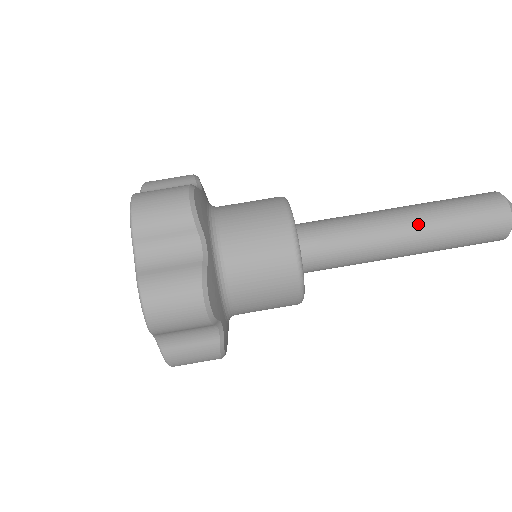
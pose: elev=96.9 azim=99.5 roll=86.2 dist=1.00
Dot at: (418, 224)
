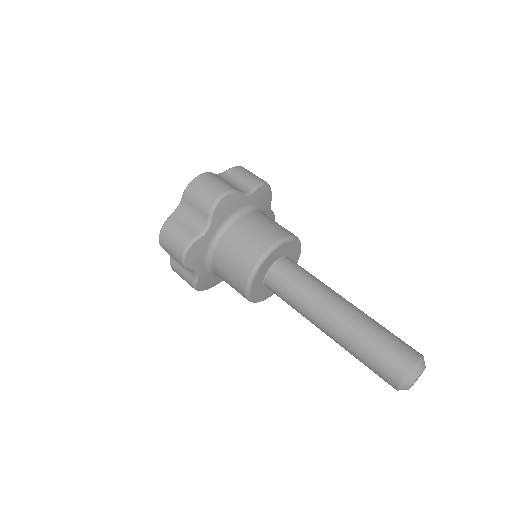
Dot at: (341, 324)
